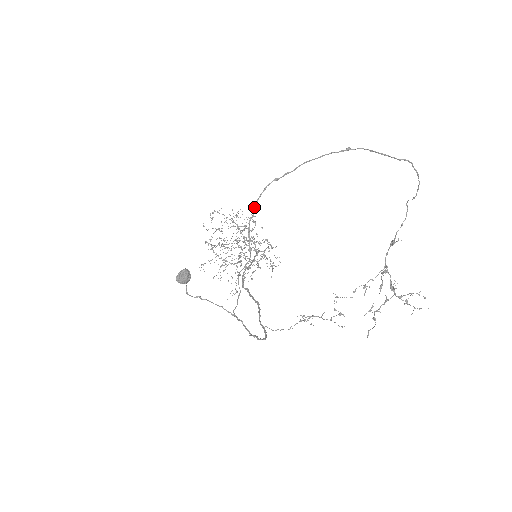
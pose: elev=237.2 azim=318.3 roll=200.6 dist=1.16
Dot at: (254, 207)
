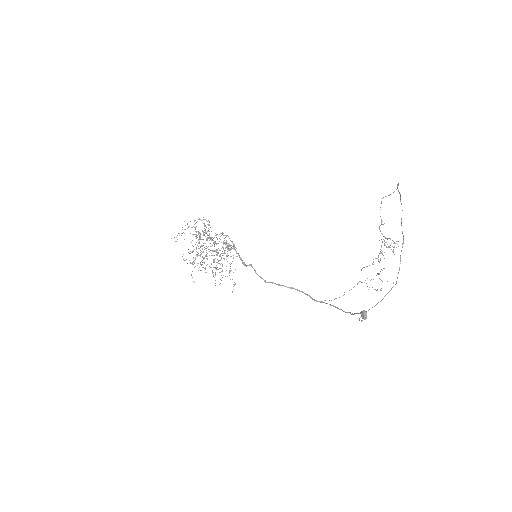
Dot at: (400, 263)
